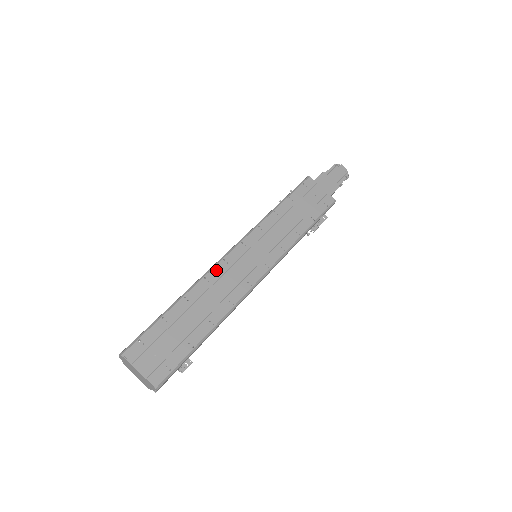
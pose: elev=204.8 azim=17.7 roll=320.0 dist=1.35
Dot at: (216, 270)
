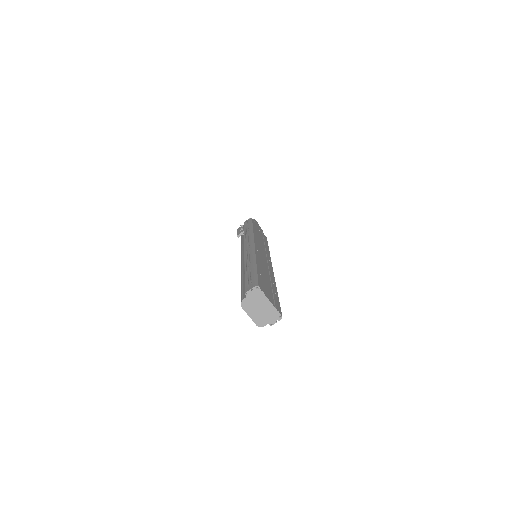
Dot at: (257, 252)
